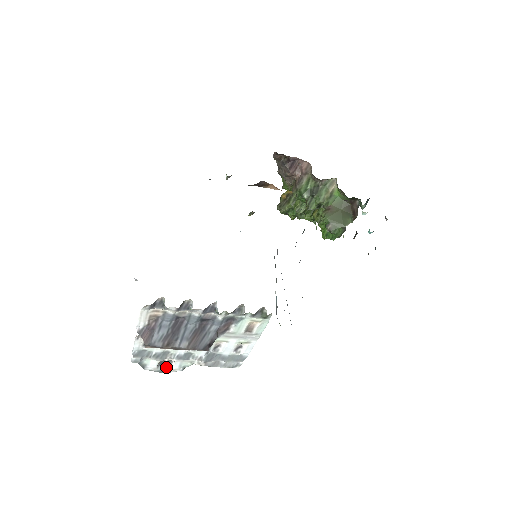
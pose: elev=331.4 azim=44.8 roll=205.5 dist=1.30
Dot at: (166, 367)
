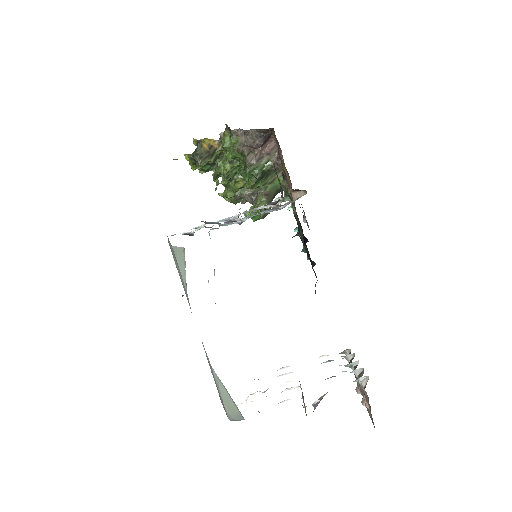
Dot at: occluded
